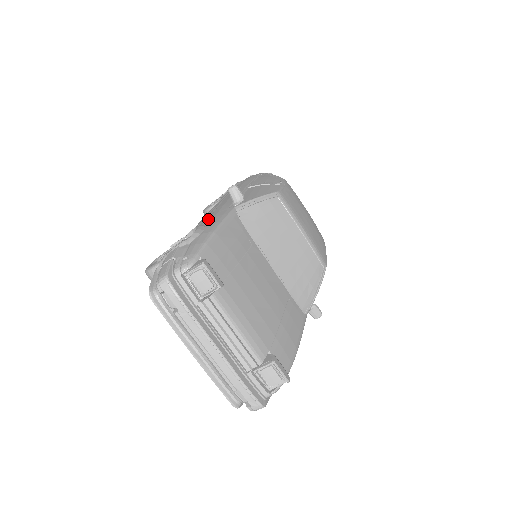
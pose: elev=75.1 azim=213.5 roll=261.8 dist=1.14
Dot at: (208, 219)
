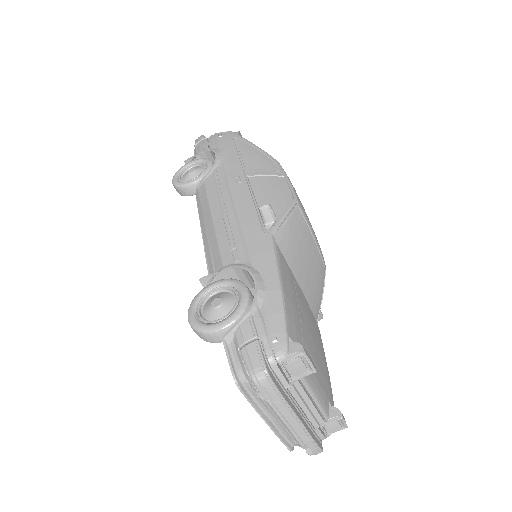
Dot at: (249, 253)
